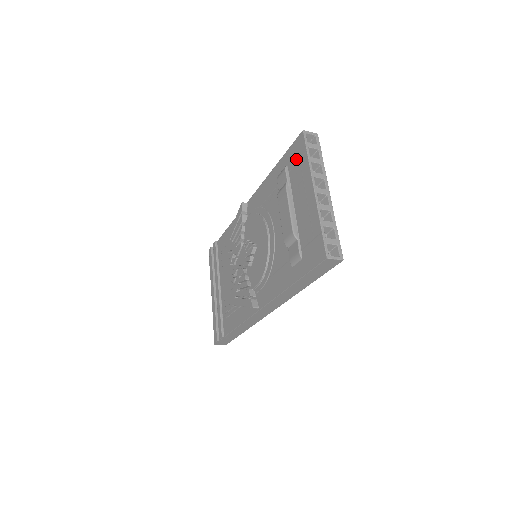
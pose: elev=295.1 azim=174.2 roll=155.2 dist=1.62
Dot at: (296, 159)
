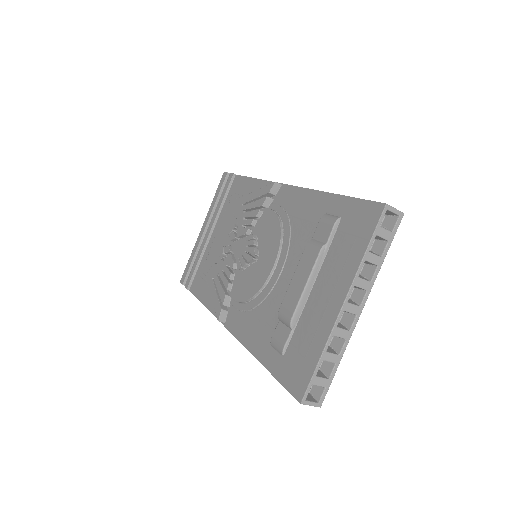
Dot at: (354, 229)
